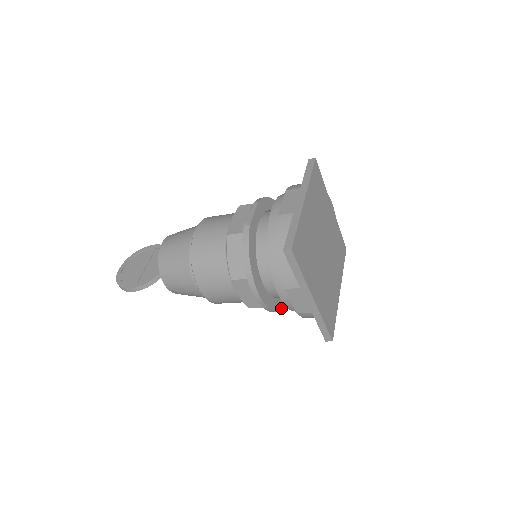
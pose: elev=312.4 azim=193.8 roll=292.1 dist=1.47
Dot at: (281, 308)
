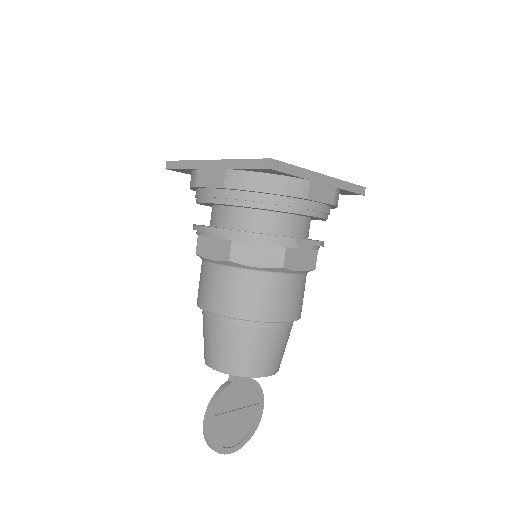
Dot at: (267, 235)
